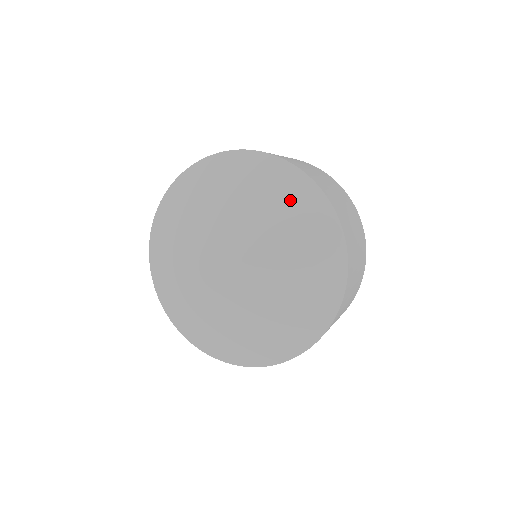
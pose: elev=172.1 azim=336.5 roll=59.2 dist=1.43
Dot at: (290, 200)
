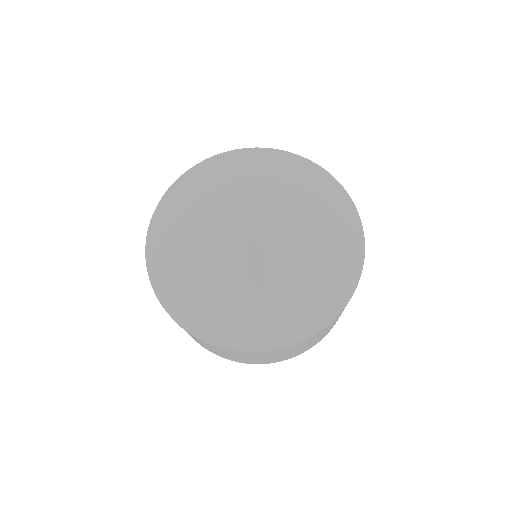
Dot at: (273, 165)
